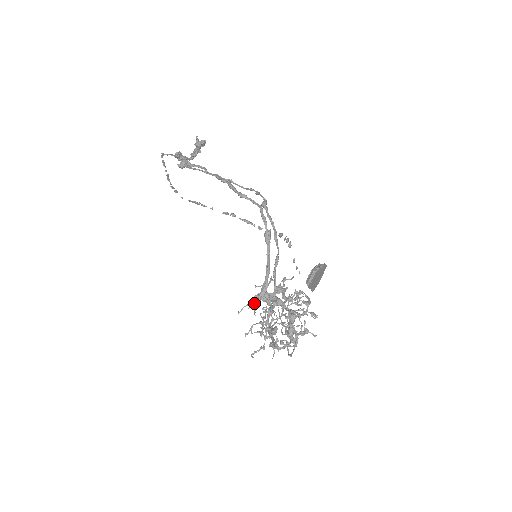
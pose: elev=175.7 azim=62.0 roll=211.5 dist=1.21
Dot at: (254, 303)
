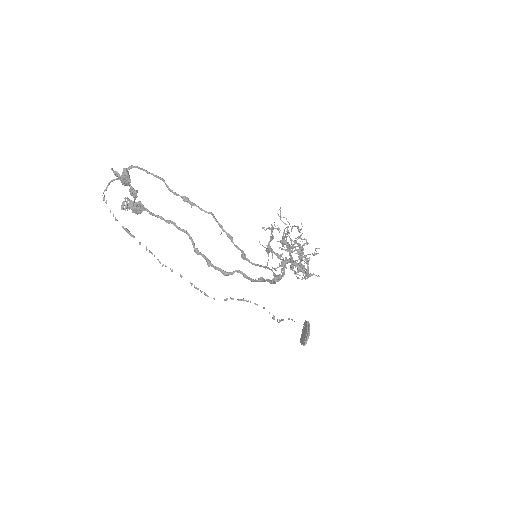
Dot at: (269, 252)
